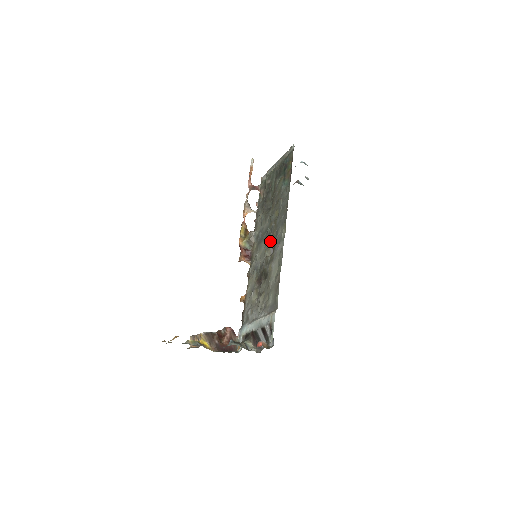
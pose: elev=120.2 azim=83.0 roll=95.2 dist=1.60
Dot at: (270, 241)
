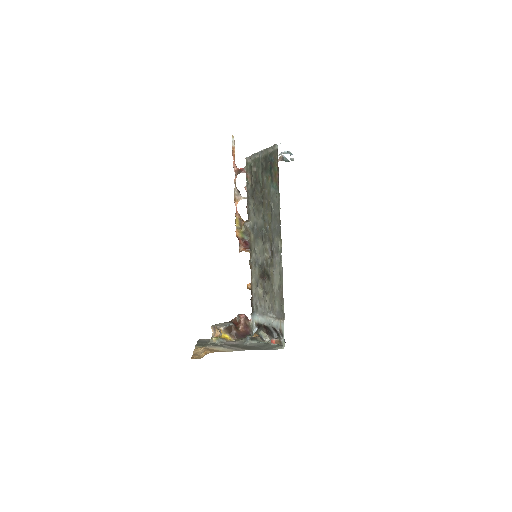
Dot at: (267, 243)
